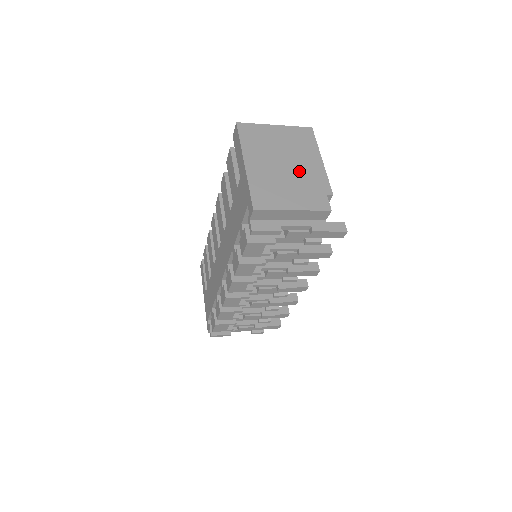
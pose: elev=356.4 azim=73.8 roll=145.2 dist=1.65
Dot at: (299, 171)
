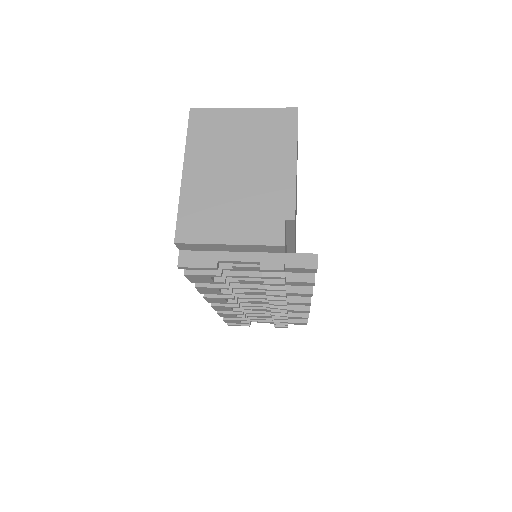
Dot at: (255, 182)
